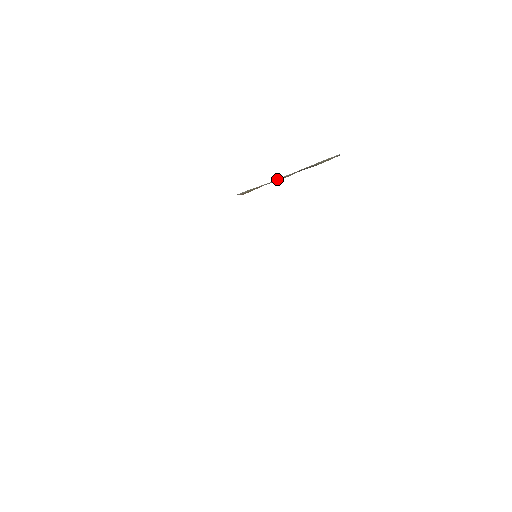
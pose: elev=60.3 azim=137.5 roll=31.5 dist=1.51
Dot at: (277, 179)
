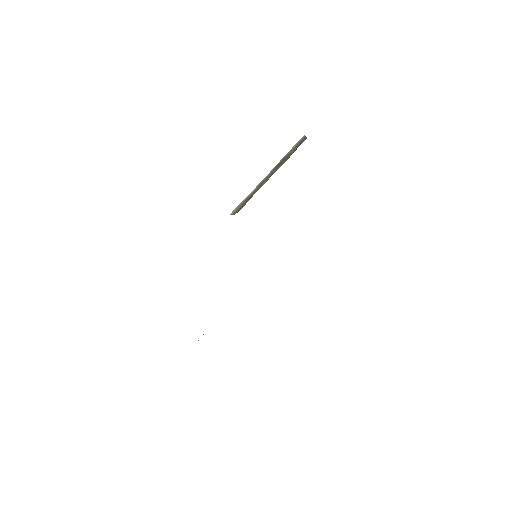
Dot at: (260, 184)
